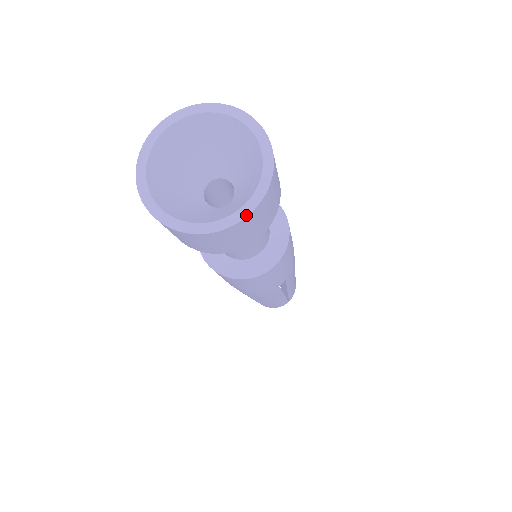
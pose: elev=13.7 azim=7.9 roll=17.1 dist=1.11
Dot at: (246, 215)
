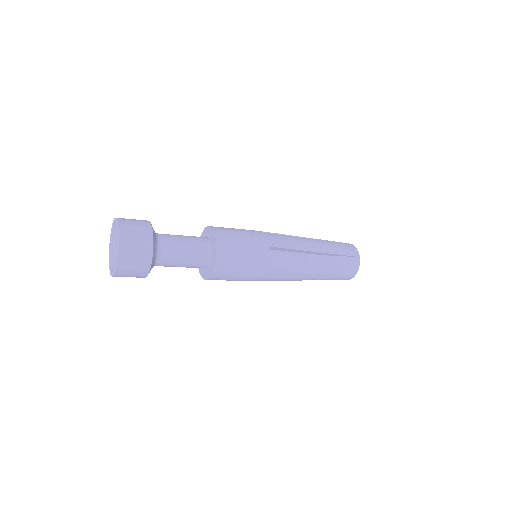
Dot at: (118, 241)
